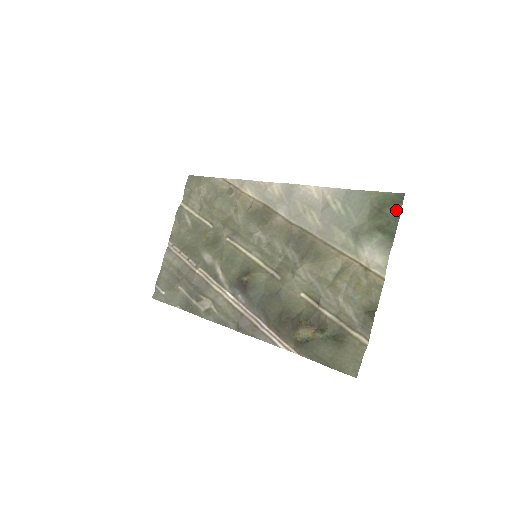
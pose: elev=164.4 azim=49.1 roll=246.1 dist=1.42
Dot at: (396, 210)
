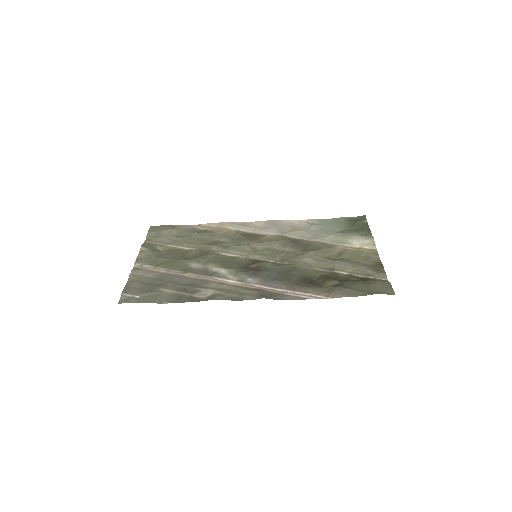
Dot at: (364, 222)
